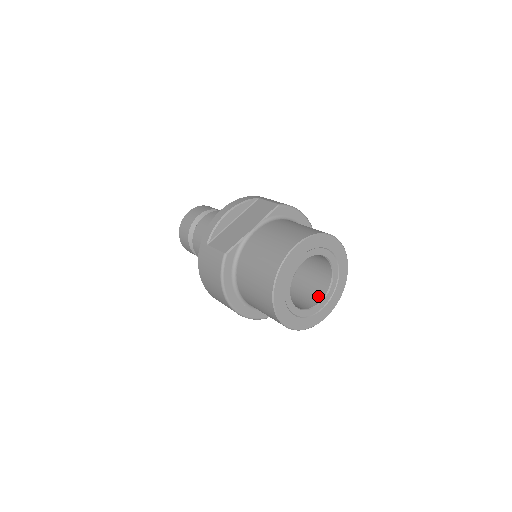
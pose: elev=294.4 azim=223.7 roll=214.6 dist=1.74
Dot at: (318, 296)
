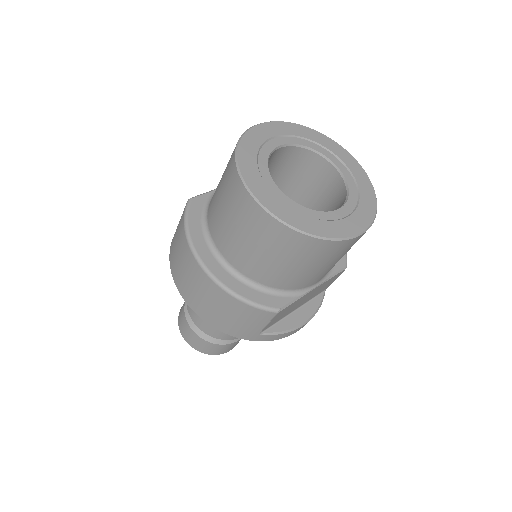
Dot at: occluded
